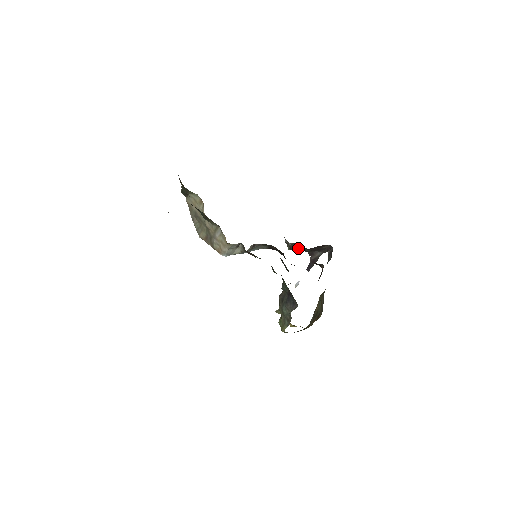
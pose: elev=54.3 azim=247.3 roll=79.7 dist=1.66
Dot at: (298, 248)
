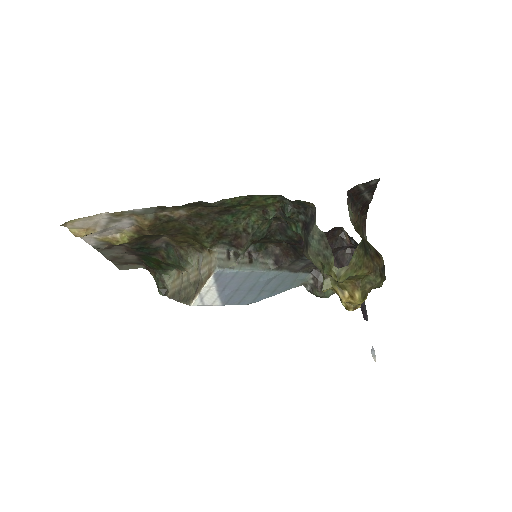
Dot at: occluded
